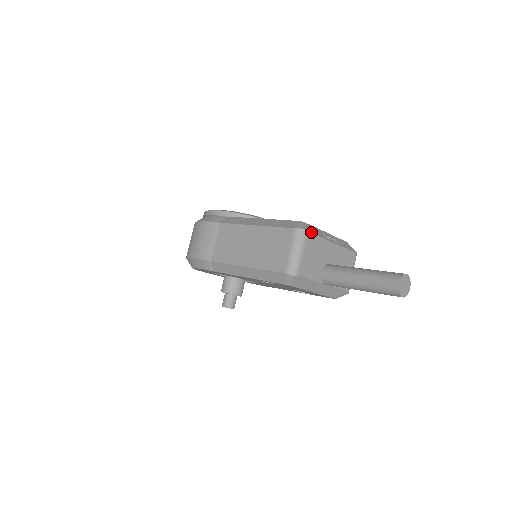
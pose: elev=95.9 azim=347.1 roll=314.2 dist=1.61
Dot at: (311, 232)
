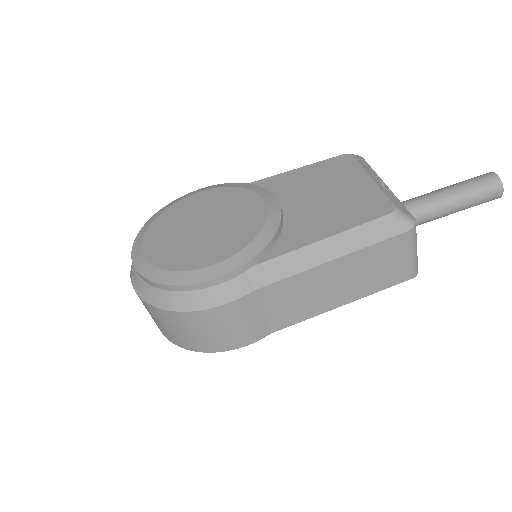
Dot at: (409, 212)
